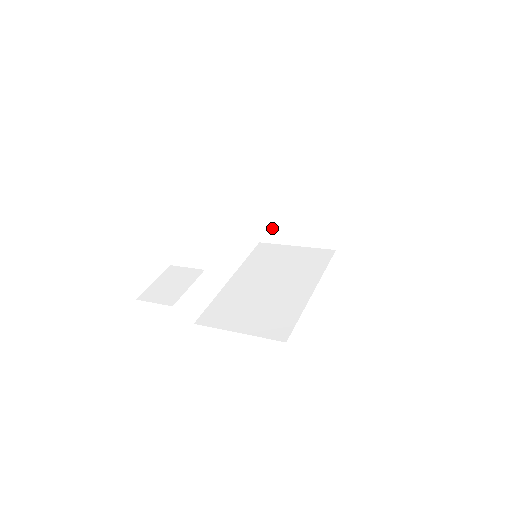
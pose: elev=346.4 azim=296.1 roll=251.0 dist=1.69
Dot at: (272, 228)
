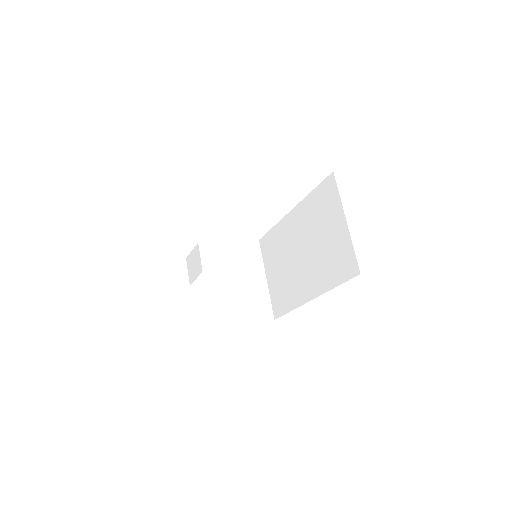
Dot at: occluded
